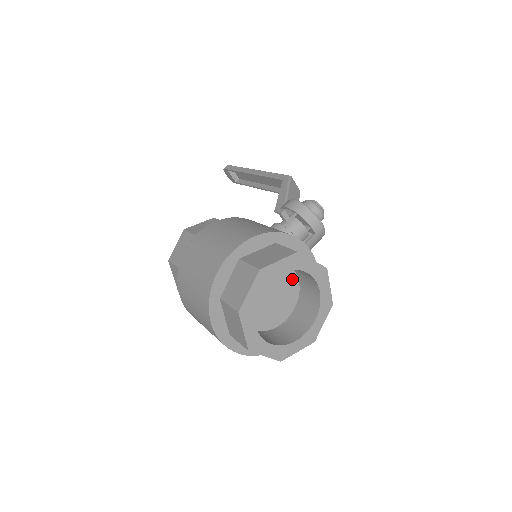
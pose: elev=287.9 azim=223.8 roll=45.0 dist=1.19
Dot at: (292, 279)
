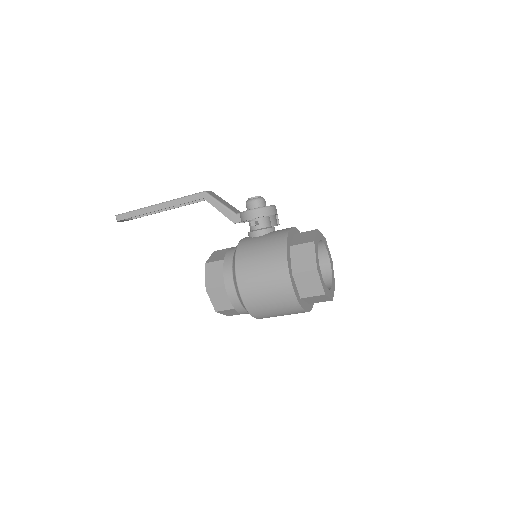
Dot at: occluded
